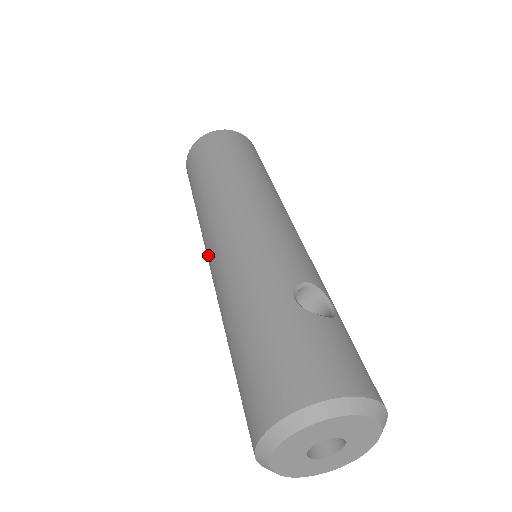
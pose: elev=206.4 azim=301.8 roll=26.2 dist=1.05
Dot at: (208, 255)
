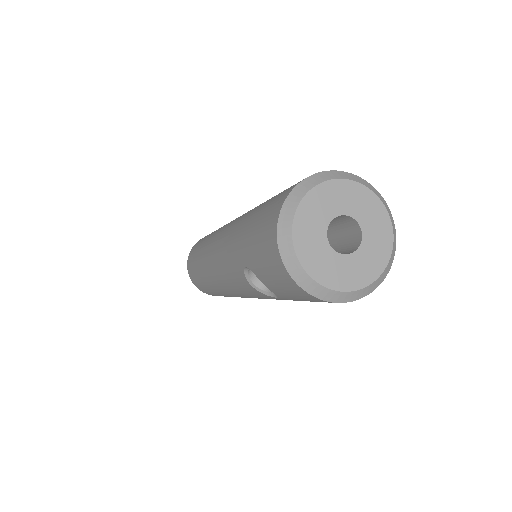
Dot at: (217, 239)
